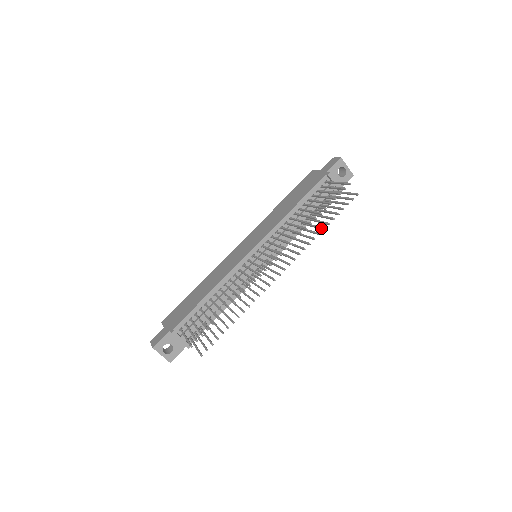
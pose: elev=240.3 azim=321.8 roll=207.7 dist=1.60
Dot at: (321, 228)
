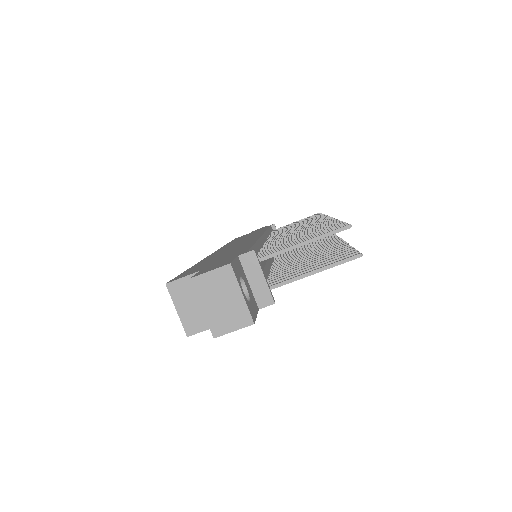
Dot at: occluded
